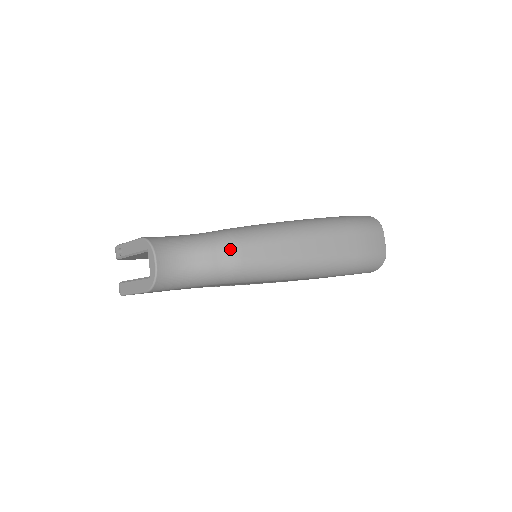
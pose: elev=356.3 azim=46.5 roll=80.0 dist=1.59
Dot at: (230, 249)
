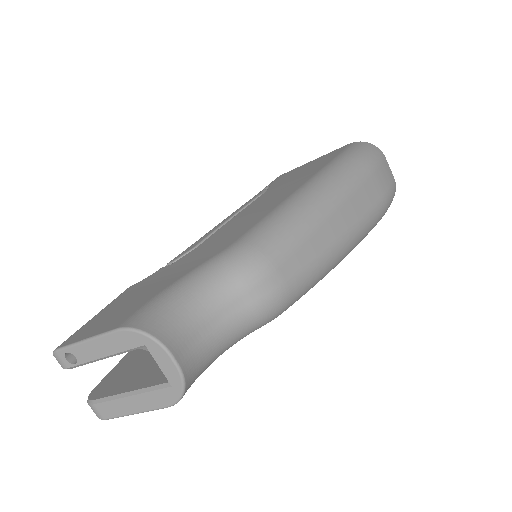
Dot at: (265, 277)
